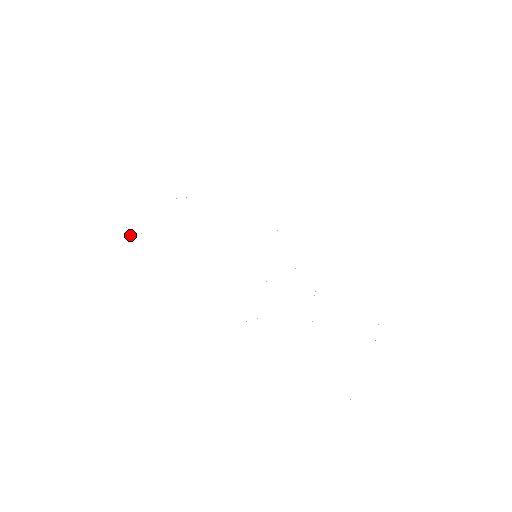
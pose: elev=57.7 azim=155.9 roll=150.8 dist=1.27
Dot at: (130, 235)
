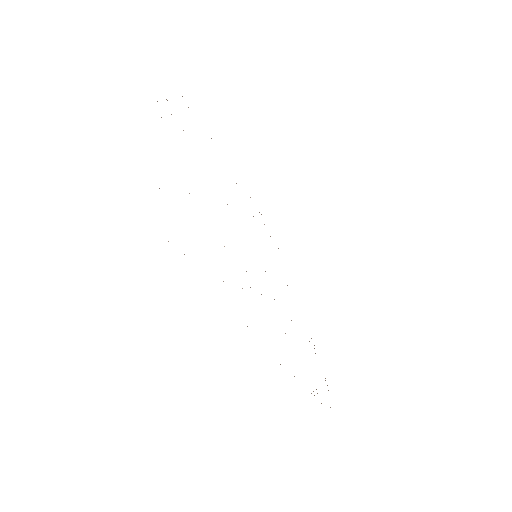
Dot at: occluded
